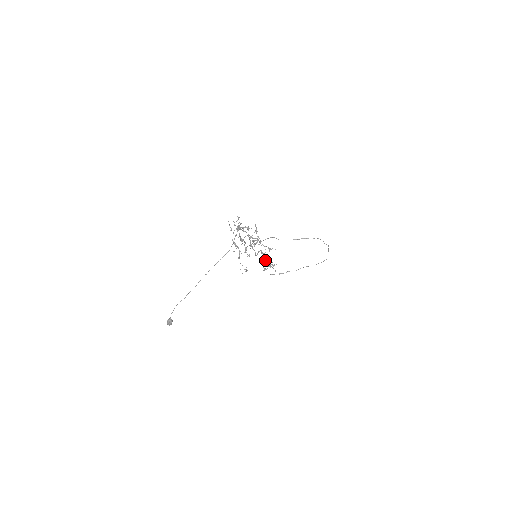
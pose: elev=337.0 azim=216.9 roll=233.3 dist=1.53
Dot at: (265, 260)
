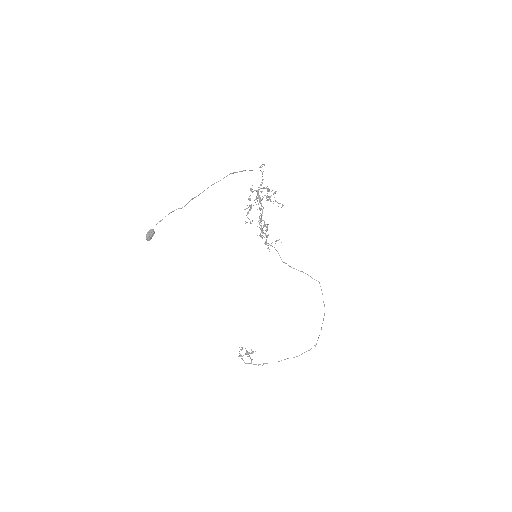
Dot at: occluded
